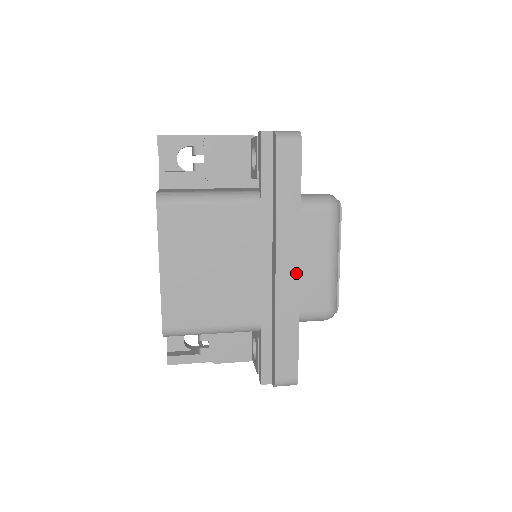
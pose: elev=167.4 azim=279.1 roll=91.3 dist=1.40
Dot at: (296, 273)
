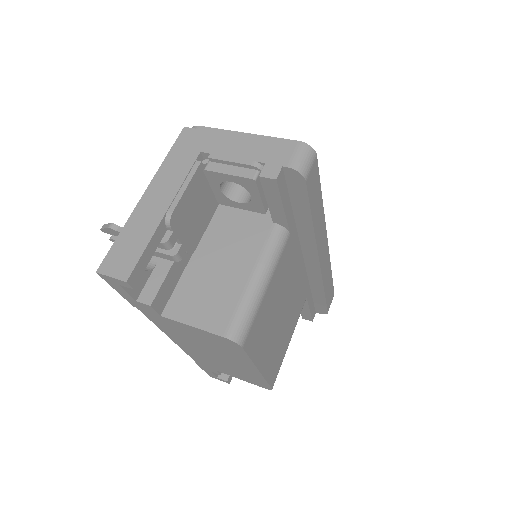
Dot at: (327, 248)
